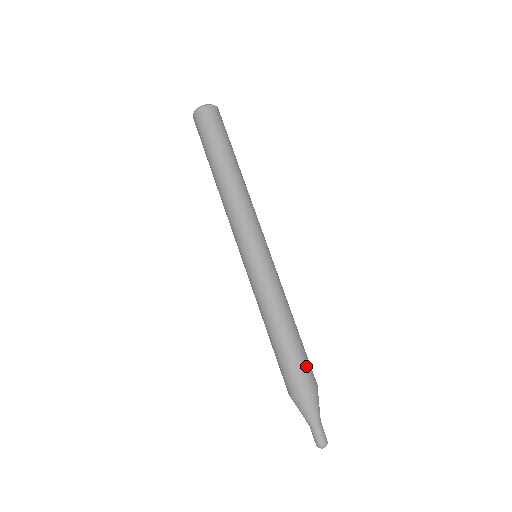
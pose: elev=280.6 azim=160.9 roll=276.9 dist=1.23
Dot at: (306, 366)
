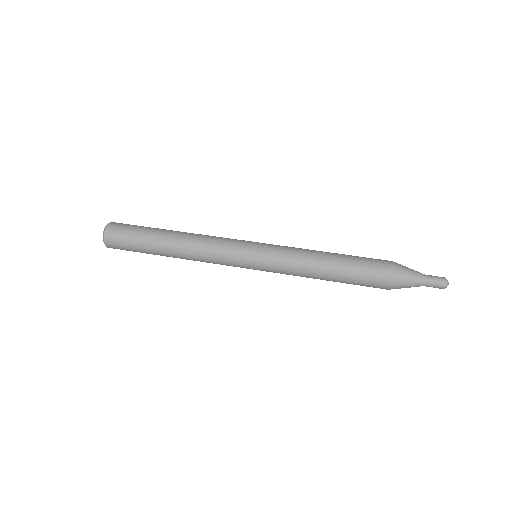
Dot at: (372, 260)
